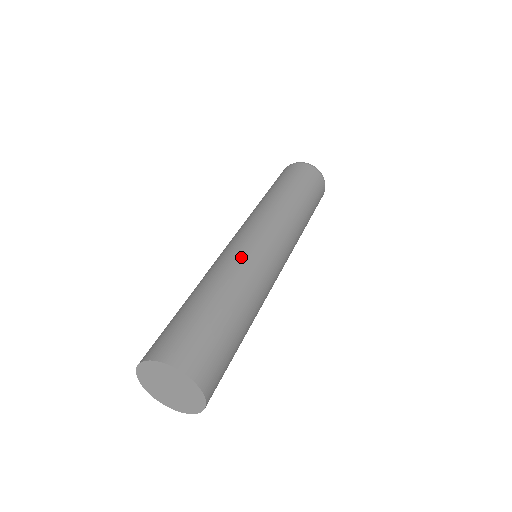
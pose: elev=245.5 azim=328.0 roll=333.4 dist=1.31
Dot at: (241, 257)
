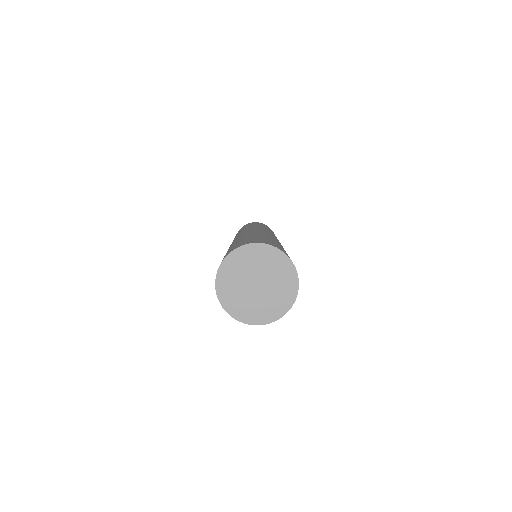
Dot at: occluded
